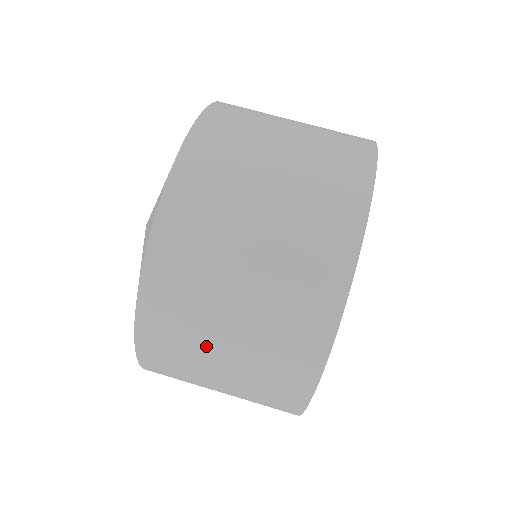
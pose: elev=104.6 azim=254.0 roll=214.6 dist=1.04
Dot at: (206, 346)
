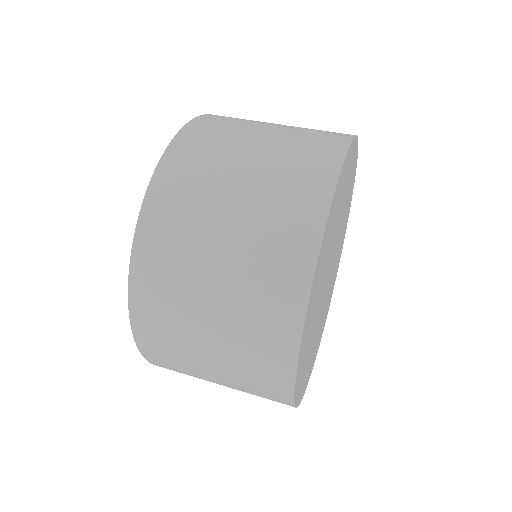
Dot at: (196, 367)
